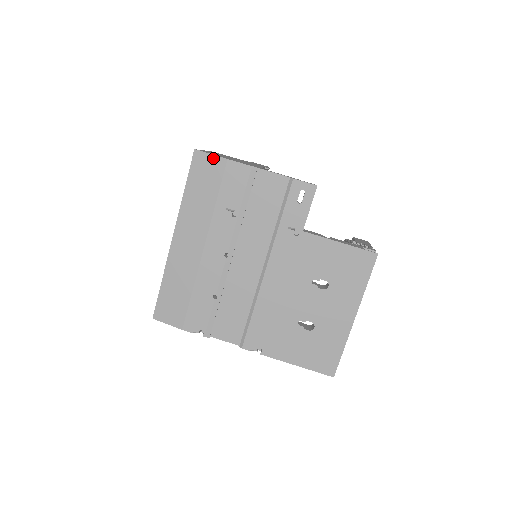
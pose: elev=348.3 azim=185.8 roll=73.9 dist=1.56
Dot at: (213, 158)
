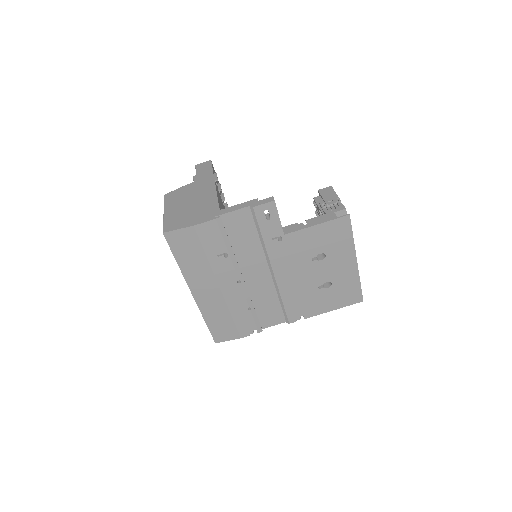
Dot at: (182, 231)
